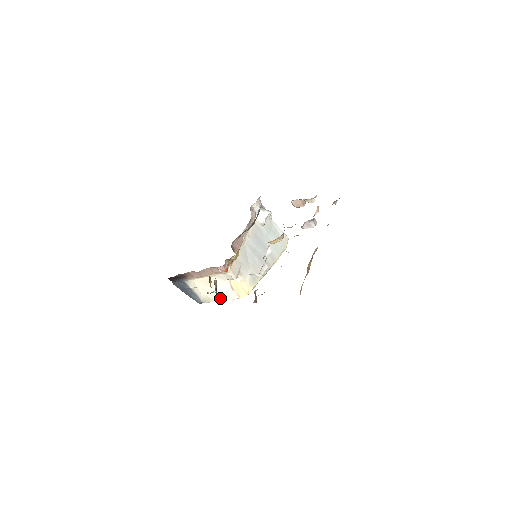
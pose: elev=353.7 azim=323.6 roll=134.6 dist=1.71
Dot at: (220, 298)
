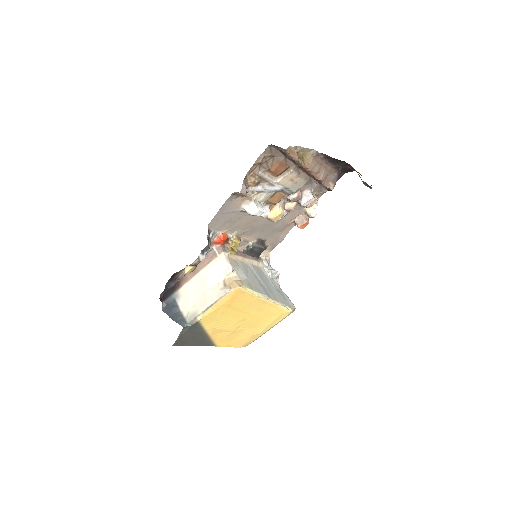
Dot at: (209, 301)
